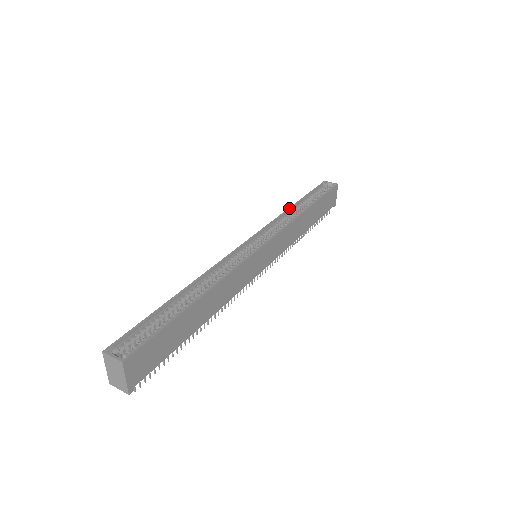
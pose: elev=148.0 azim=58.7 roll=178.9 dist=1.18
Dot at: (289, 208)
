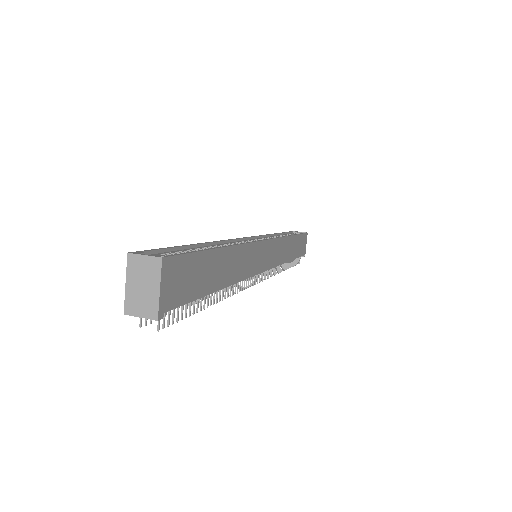
Dot at: occluded
